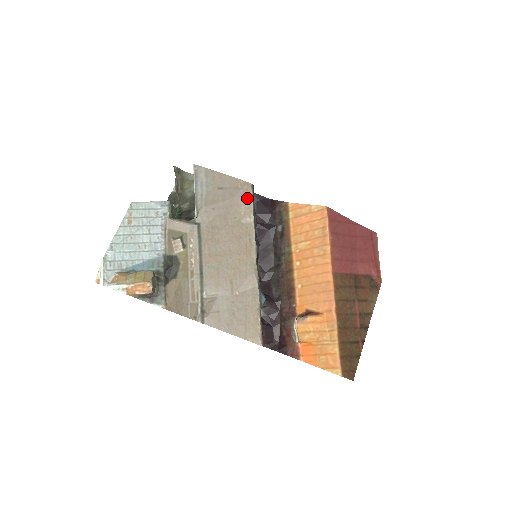
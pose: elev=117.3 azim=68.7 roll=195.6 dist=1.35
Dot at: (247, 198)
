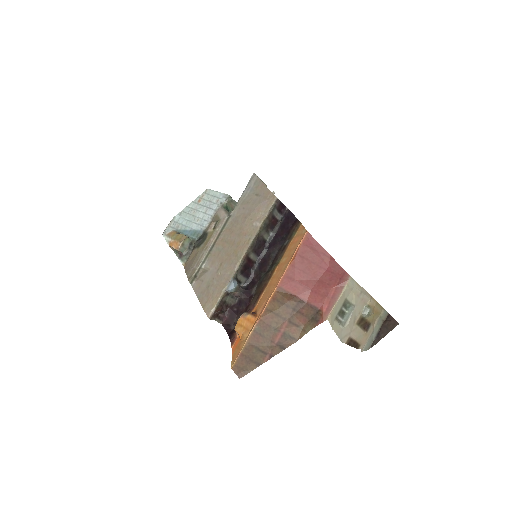
Dot at: (267, 207)
